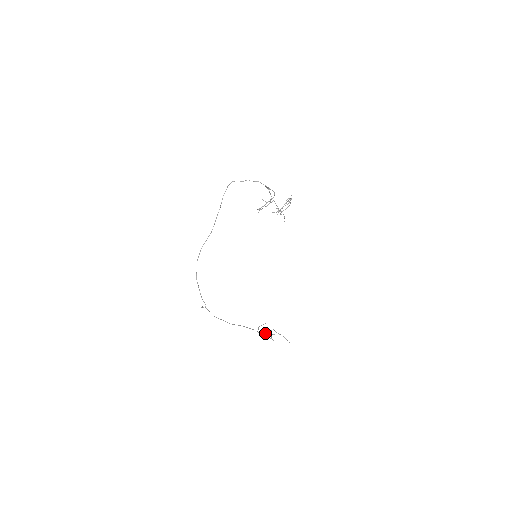
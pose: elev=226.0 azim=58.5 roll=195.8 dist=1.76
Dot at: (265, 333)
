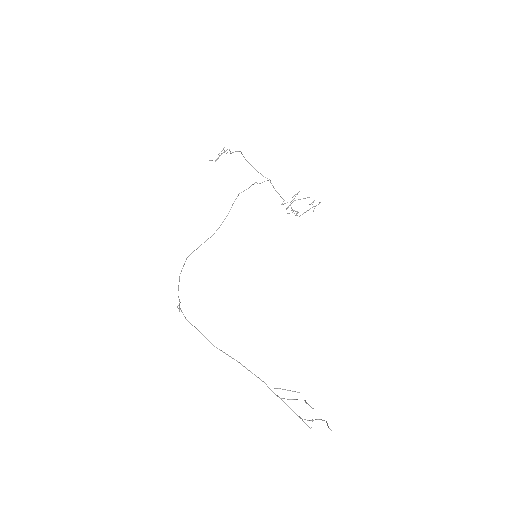
Dot at: occluded
